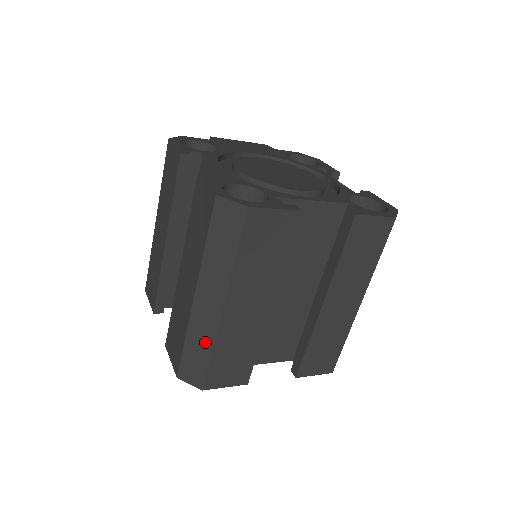
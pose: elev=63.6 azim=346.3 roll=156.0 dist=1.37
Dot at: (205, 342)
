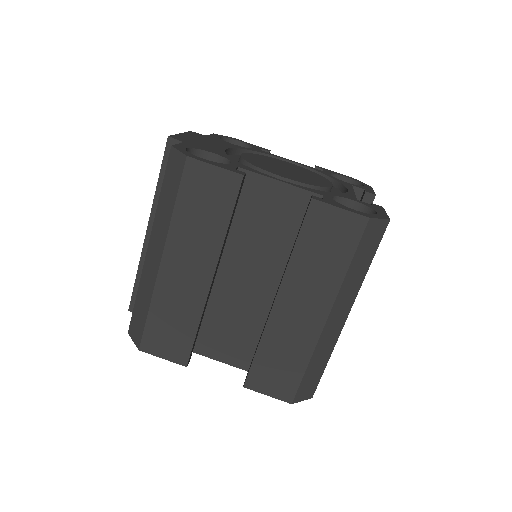
Dot at: (326, 355)
